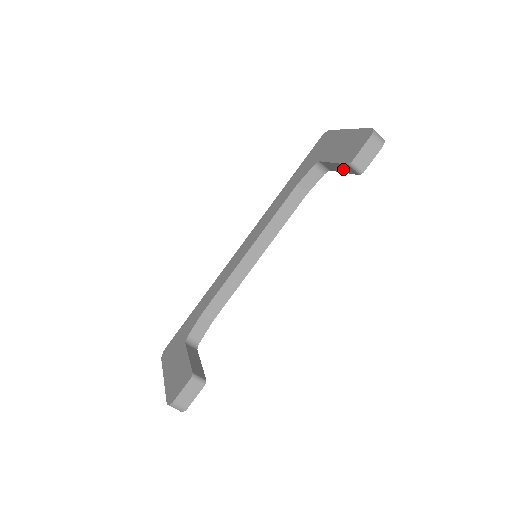
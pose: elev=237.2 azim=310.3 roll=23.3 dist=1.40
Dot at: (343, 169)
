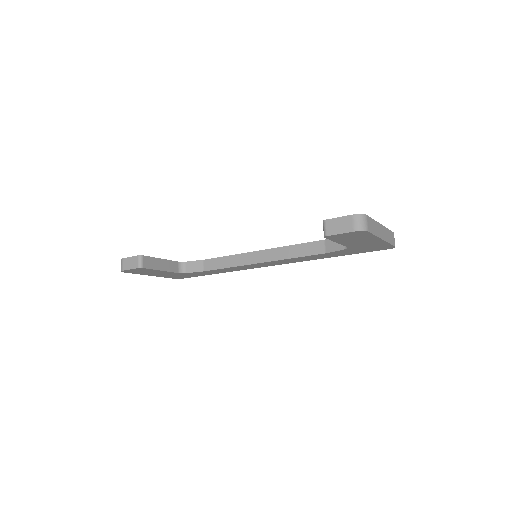
Dot at: occluded
